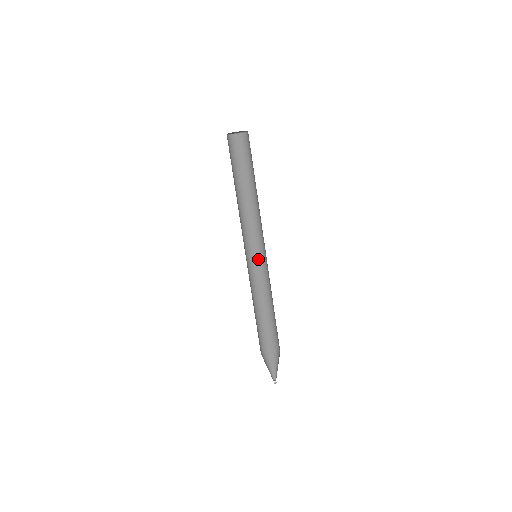
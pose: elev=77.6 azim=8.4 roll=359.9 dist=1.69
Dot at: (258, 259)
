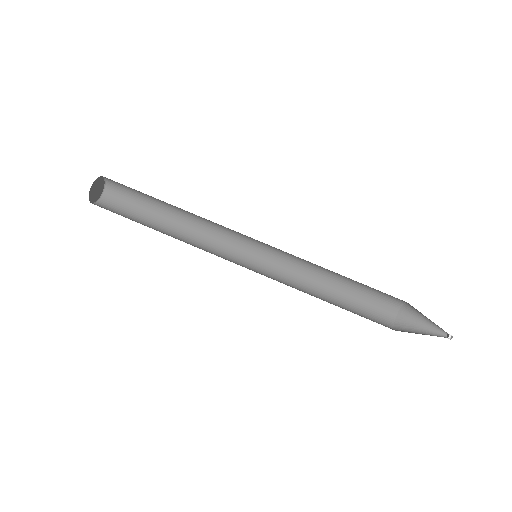
Dot at: (259, 271)
